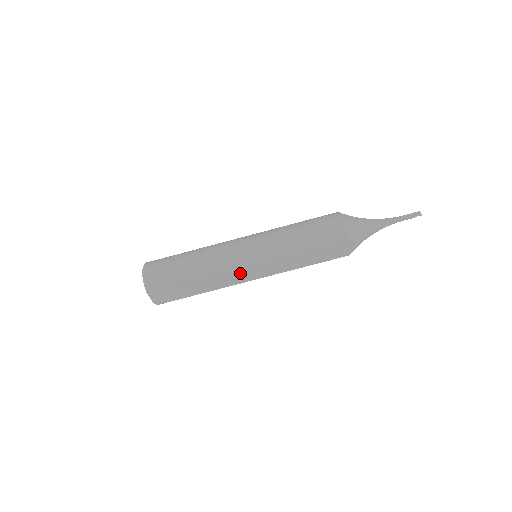
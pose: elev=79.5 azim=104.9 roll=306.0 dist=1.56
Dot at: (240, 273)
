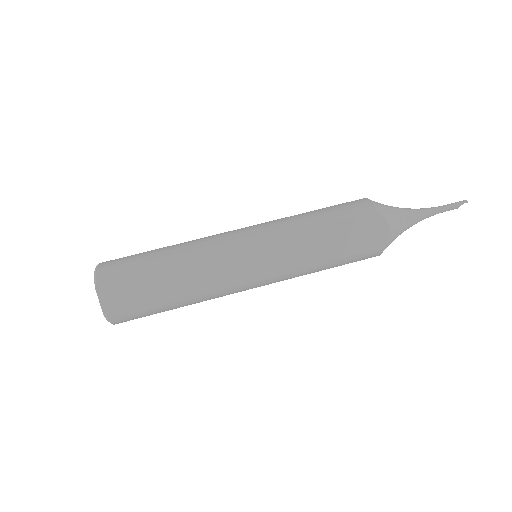
Dot at: (233, 265)
